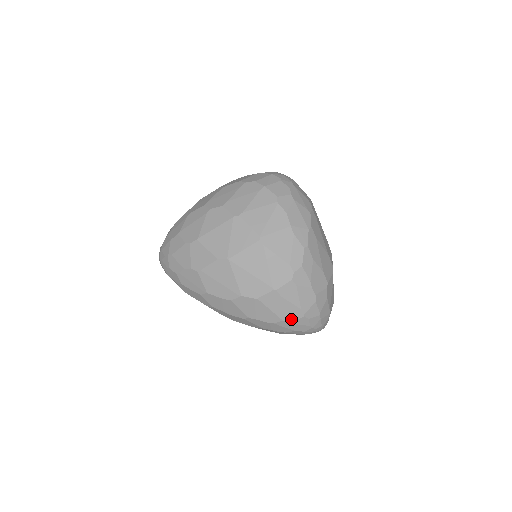
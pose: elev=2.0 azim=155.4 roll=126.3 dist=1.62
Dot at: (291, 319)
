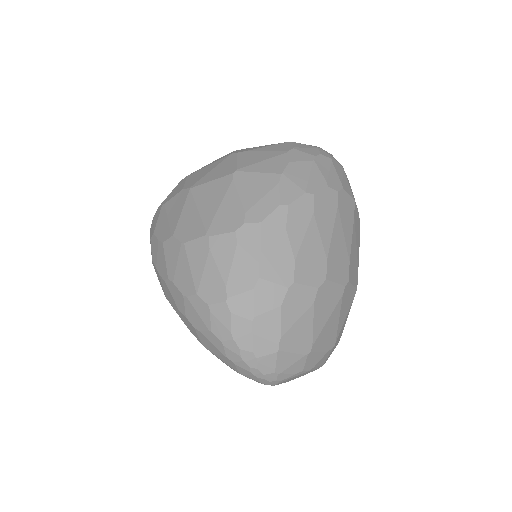
Dot at: (207, 297)
